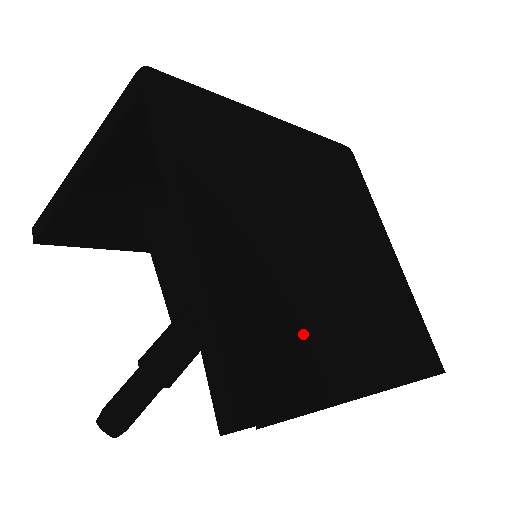
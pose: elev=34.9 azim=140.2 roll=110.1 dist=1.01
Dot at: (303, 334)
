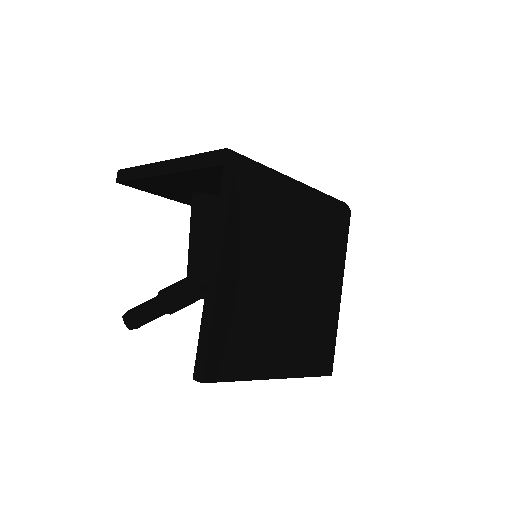
Dot at: (254, 341)
